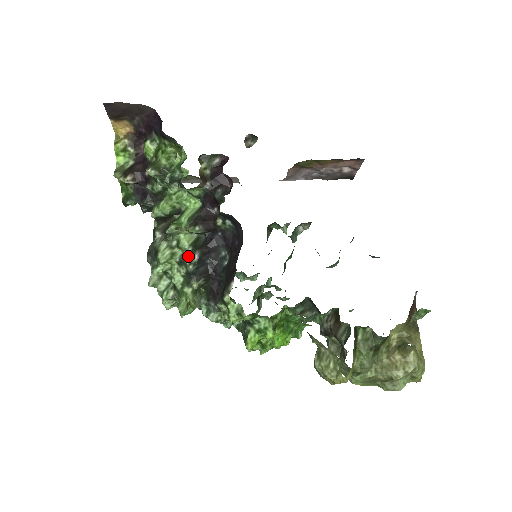
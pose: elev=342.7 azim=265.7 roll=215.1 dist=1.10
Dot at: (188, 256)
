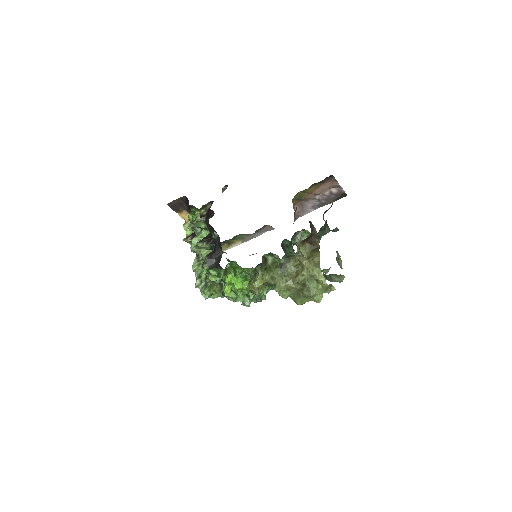
Dot at: occluded
